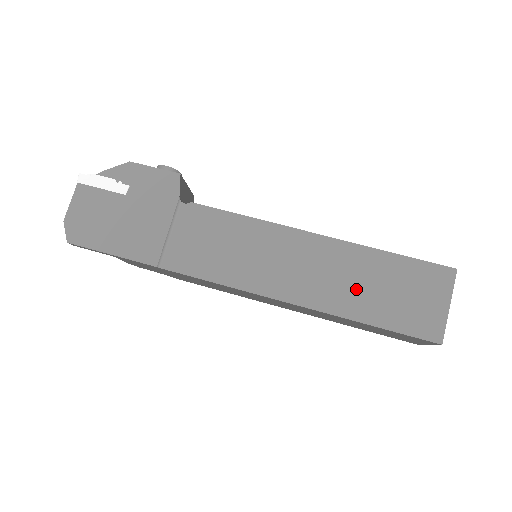
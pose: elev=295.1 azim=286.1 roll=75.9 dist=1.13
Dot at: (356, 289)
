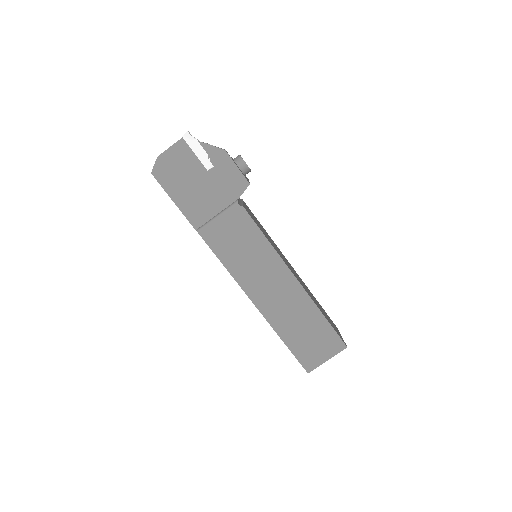
Dot at: (292, 321)
